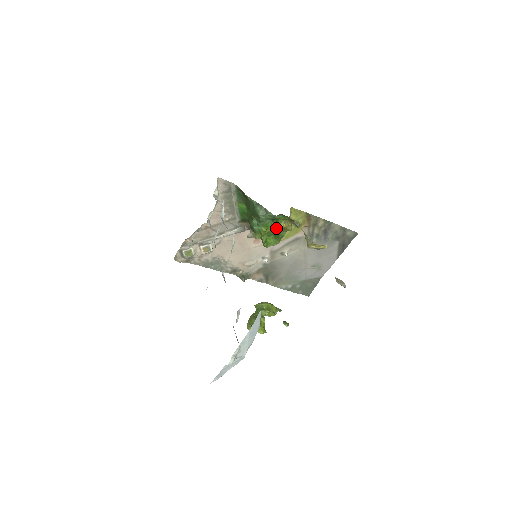
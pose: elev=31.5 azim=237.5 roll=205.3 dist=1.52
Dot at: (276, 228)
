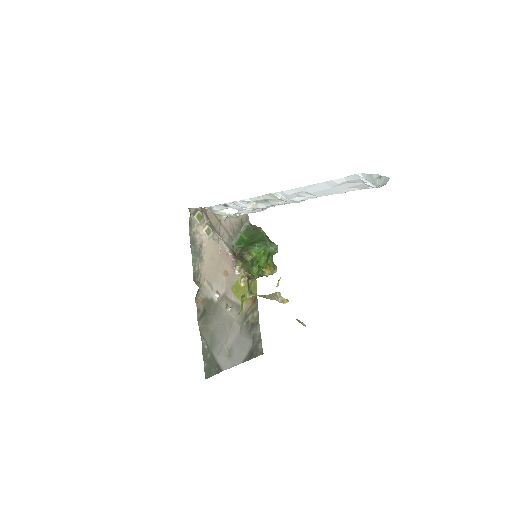
Dot at: (266, 261)
